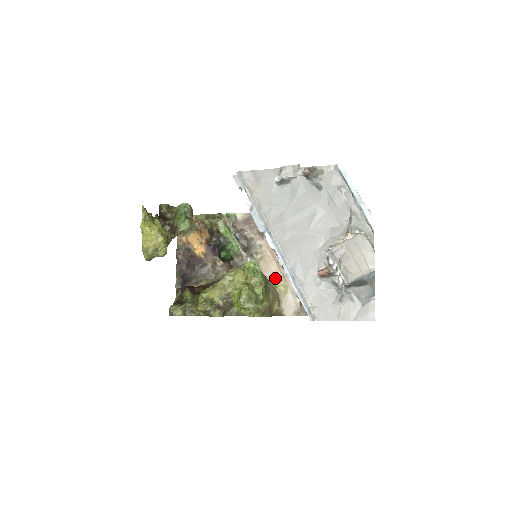
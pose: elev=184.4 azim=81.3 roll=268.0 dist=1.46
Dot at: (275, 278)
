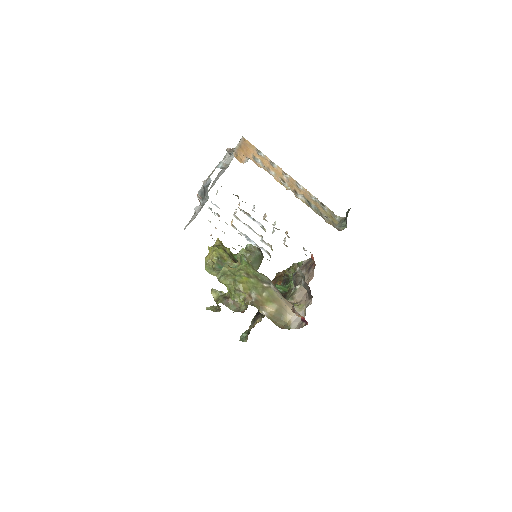
Dot at: (301, 301)
